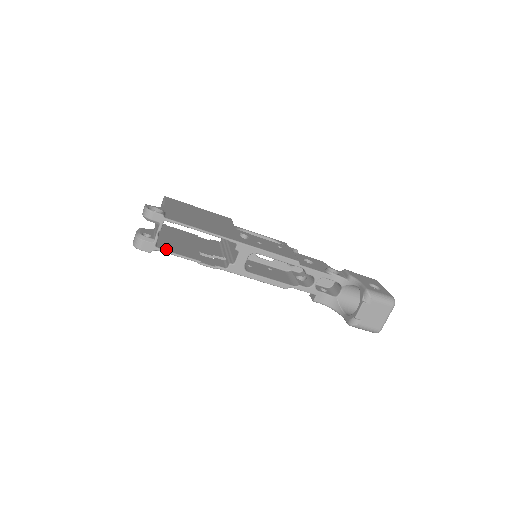
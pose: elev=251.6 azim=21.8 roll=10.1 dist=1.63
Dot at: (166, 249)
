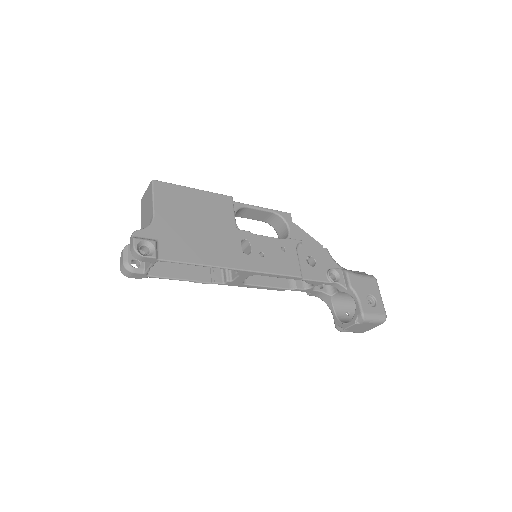
Dot at: (158, 273)
